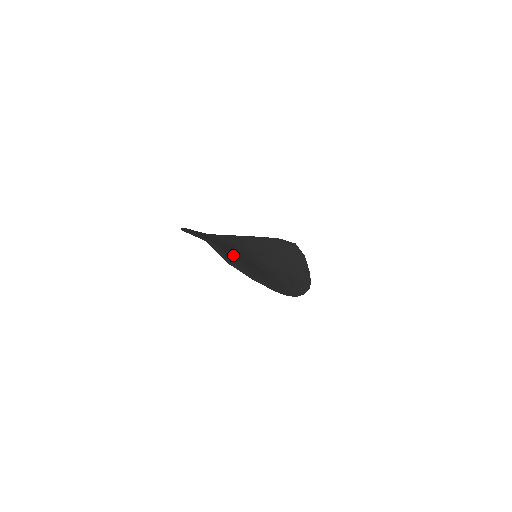
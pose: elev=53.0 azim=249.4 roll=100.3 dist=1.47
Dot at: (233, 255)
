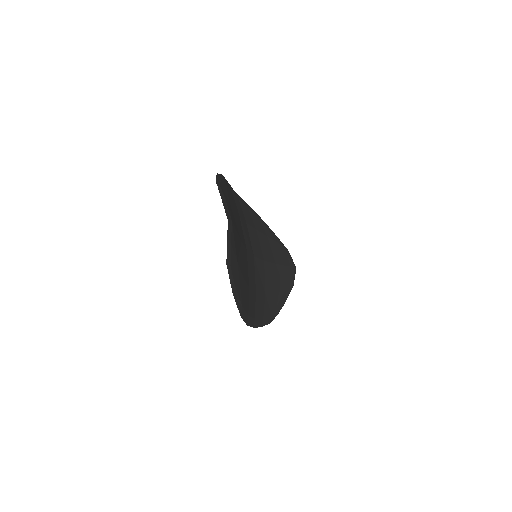
Dot at: occluded
